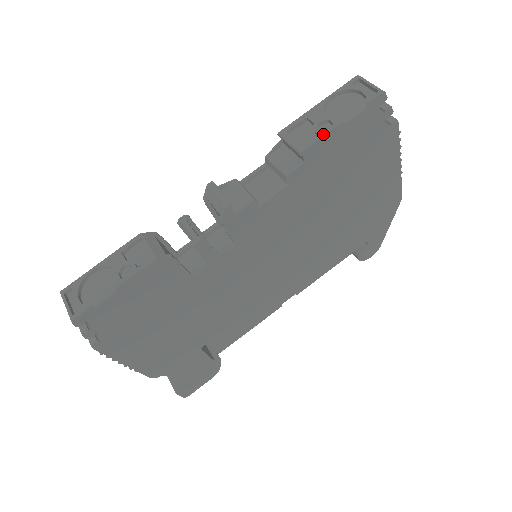
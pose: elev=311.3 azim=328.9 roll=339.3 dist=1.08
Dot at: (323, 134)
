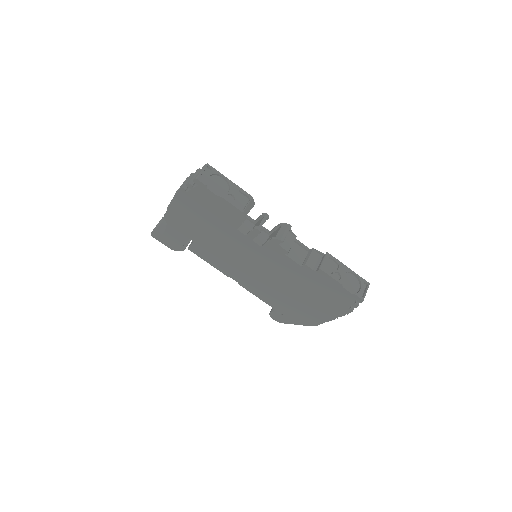
Dot at: (333, 277)
